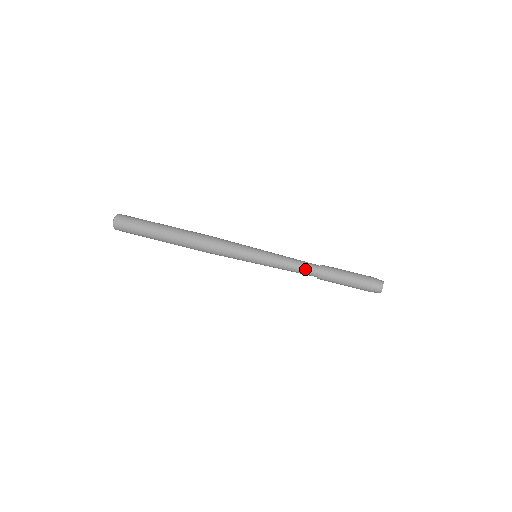
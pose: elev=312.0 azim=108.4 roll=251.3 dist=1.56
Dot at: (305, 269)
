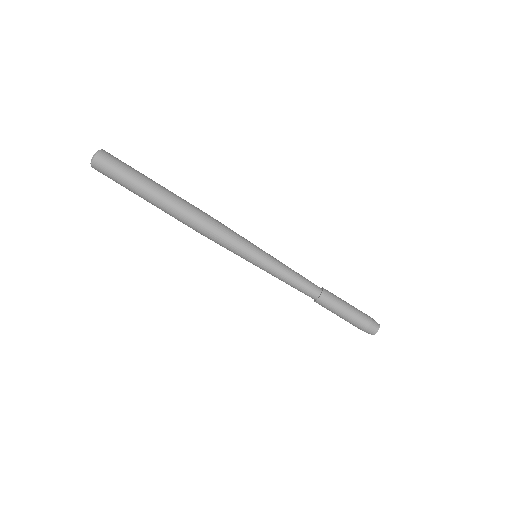
Dot at: (302, 292)
